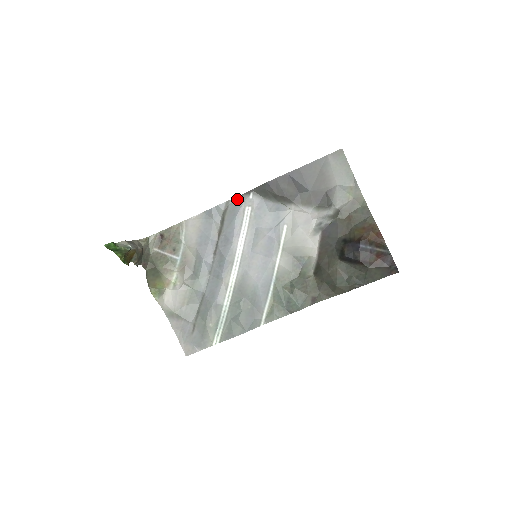
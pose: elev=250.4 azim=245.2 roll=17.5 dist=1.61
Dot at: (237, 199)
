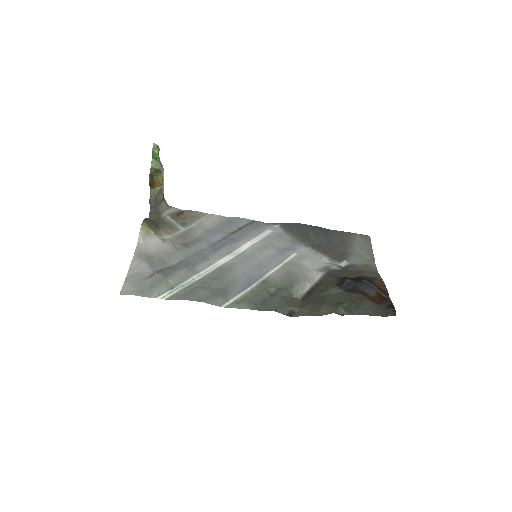
Dot at: (264, 223)
